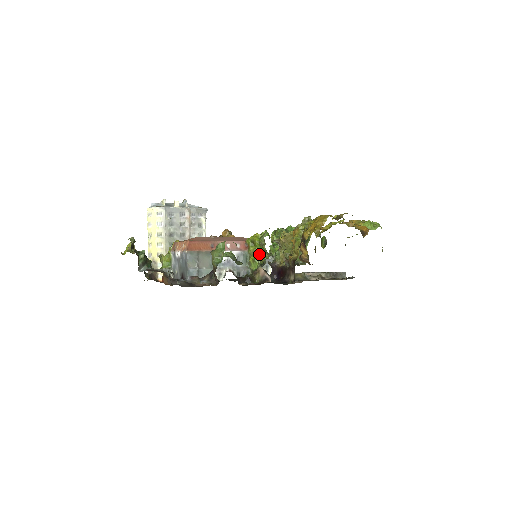
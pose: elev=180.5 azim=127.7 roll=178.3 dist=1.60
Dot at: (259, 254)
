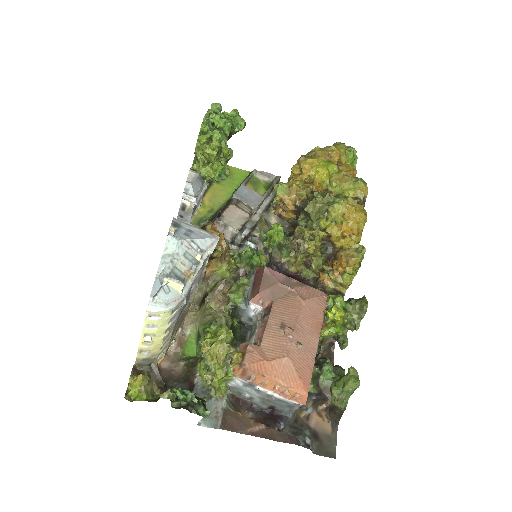
Dot at: (336, 330)
